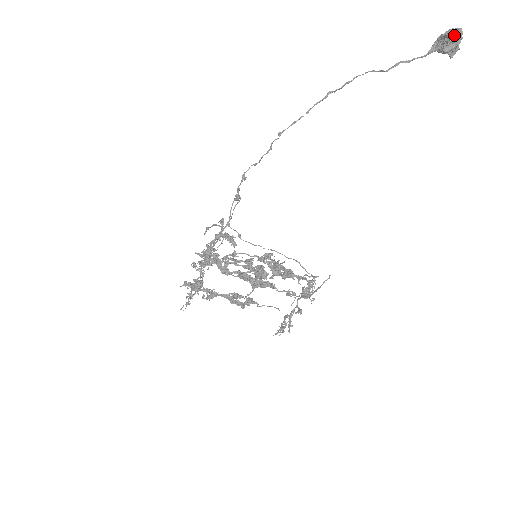
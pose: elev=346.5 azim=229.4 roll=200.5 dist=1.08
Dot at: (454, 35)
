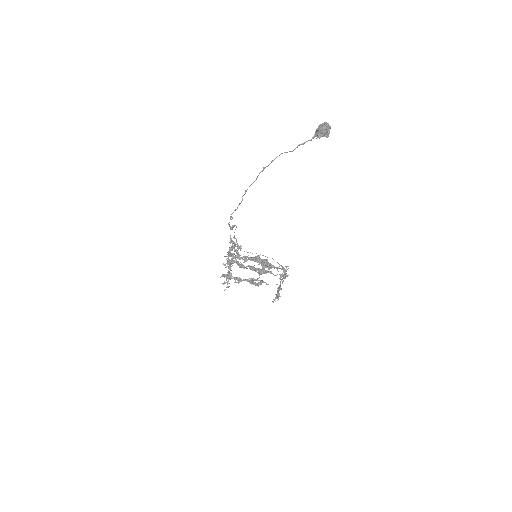
Dot at: (320, 130)
